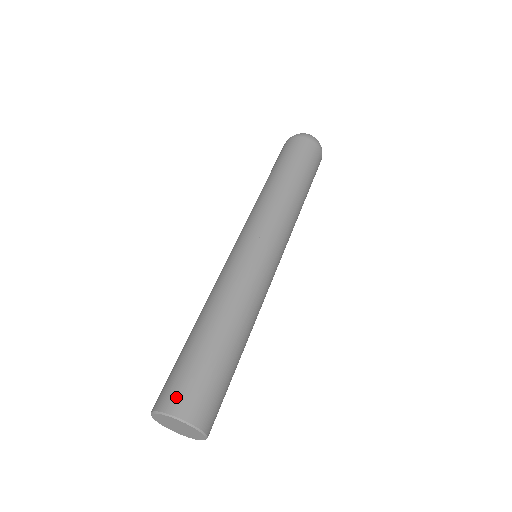
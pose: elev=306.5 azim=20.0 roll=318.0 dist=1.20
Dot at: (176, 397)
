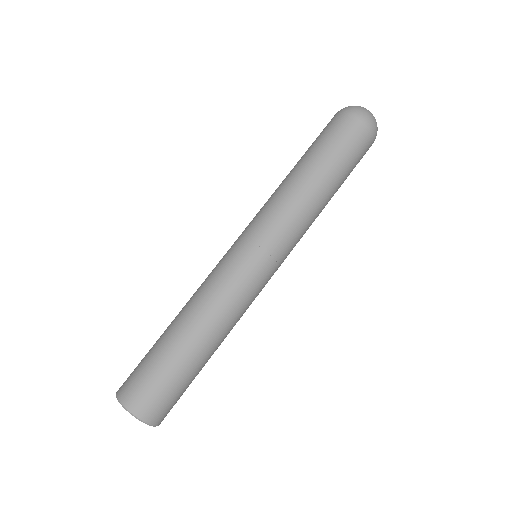
Dot at: (158, 411)
